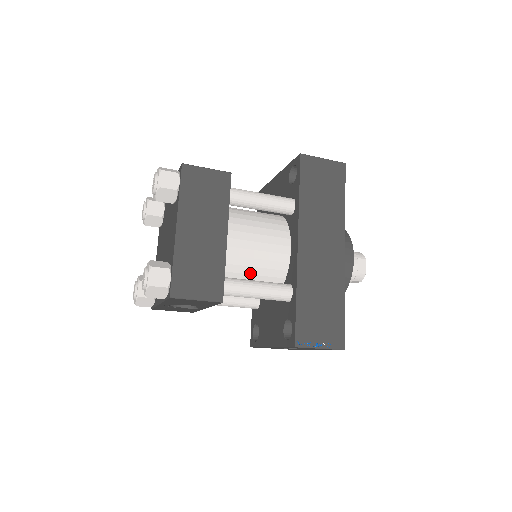
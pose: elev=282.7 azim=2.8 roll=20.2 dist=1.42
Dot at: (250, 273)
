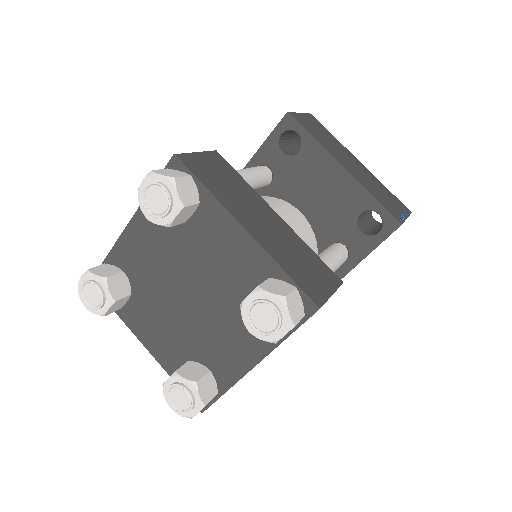
Dot at: occluded
